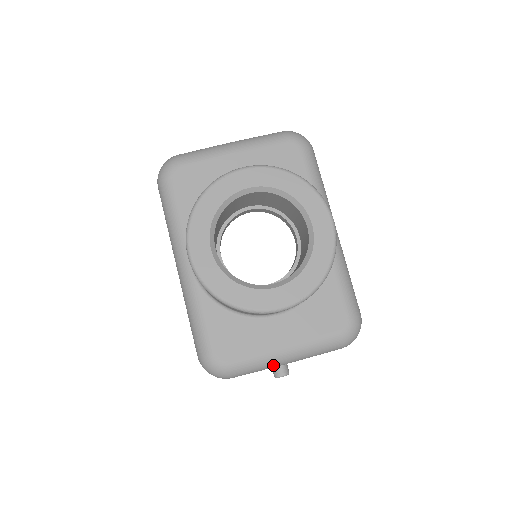
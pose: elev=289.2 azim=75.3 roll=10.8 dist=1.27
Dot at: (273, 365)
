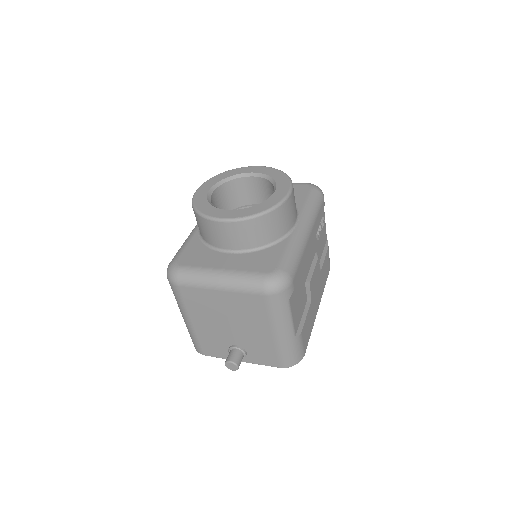
Dot at: (207, 282)
